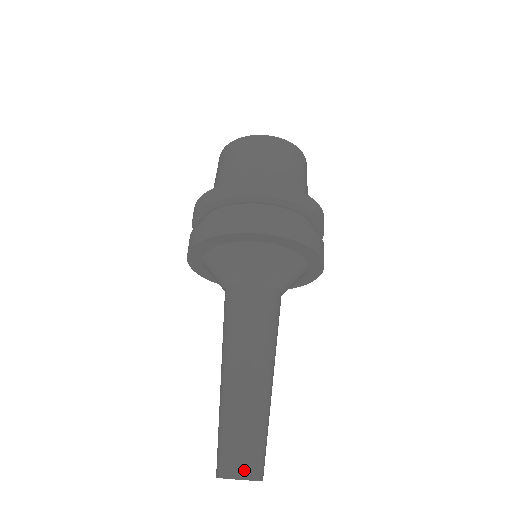
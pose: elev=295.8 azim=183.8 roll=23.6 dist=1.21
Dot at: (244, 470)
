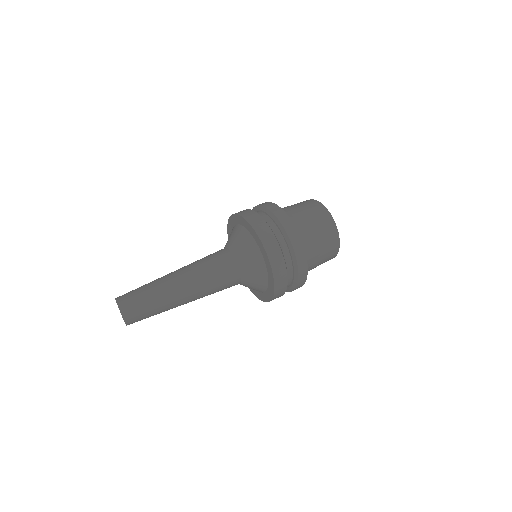
Dot at: (121, 296)
